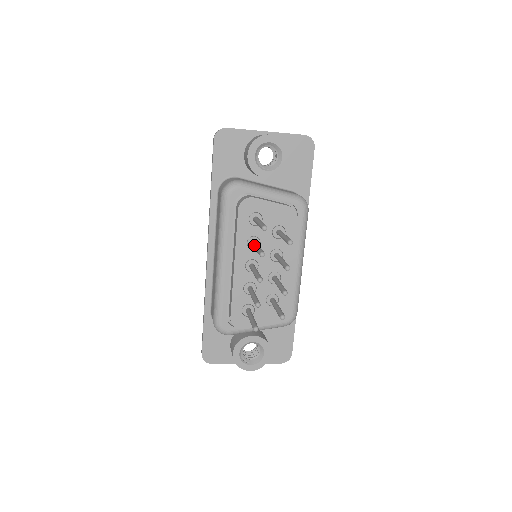
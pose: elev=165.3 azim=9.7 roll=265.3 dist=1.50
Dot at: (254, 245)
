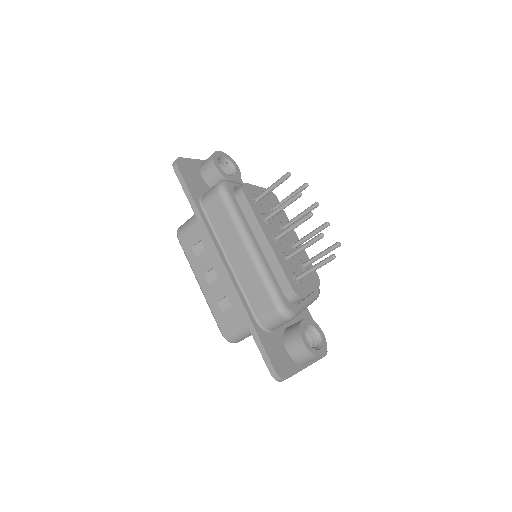
Dot at: (276, 209)
